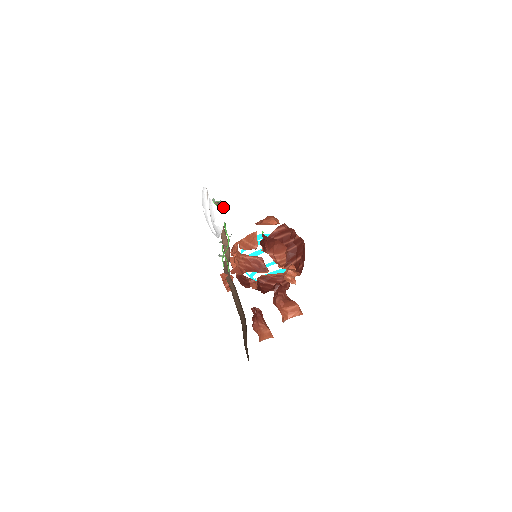
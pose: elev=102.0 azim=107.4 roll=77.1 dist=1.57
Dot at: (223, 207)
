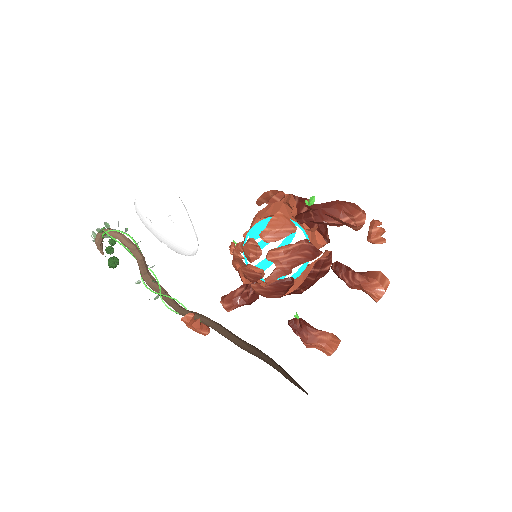
Dot at: (105, 237)
